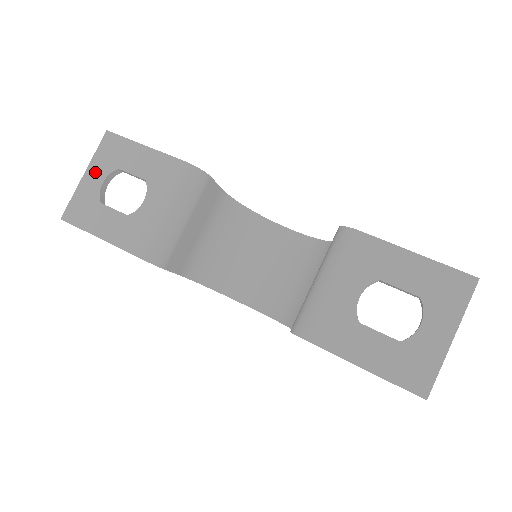
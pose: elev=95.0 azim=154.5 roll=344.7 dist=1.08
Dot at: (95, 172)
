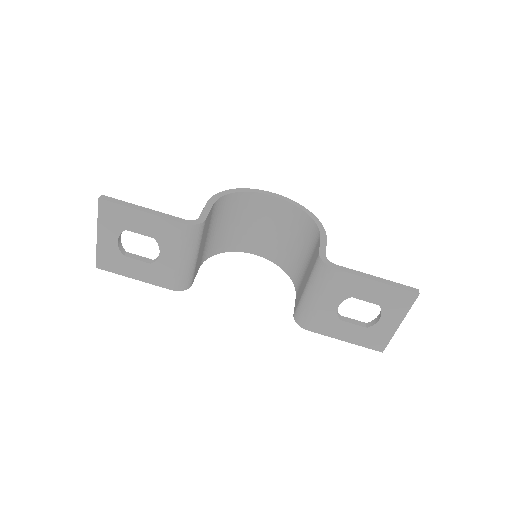
Dot at: (106, 233)
